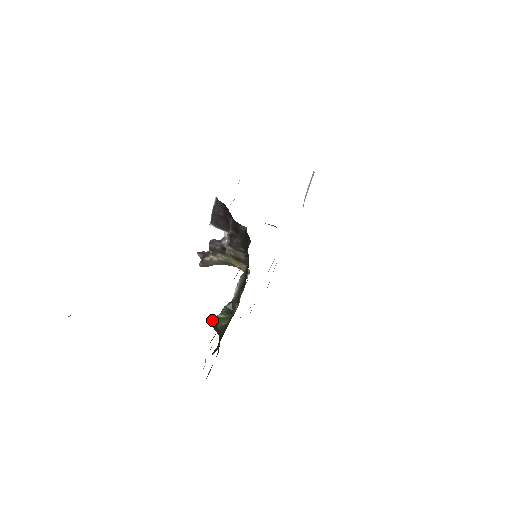
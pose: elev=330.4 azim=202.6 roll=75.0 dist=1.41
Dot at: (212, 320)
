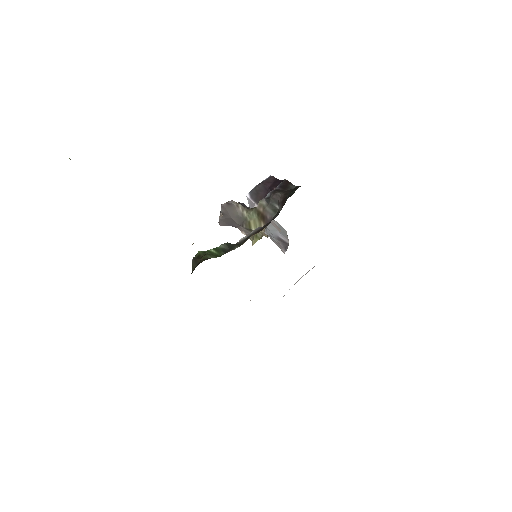
Dot at: (198, 252)
